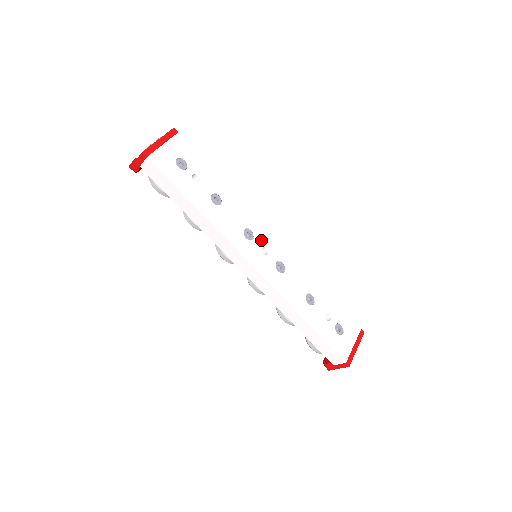
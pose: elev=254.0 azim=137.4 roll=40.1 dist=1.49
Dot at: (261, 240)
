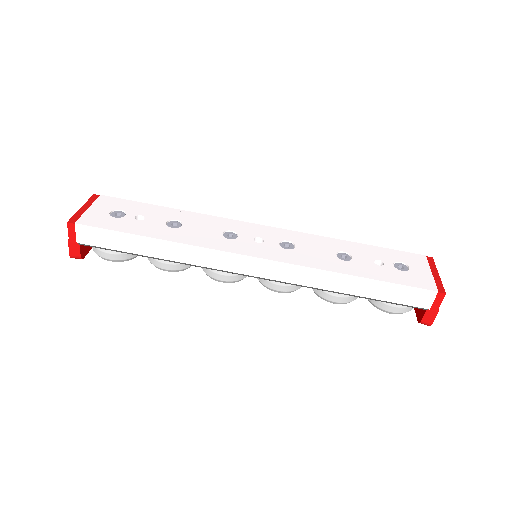
Dot at: (248, 234)
